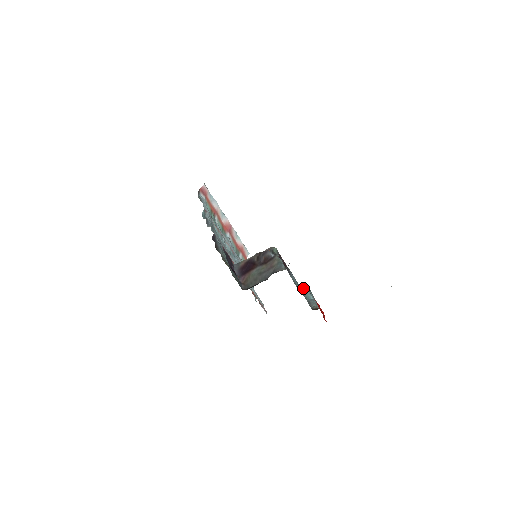
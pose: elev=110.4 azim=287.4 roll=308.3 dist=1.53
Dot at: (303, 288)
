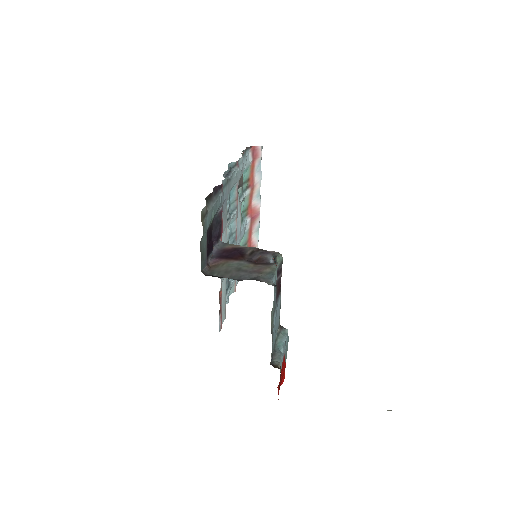
Dot at: (281, 331)
